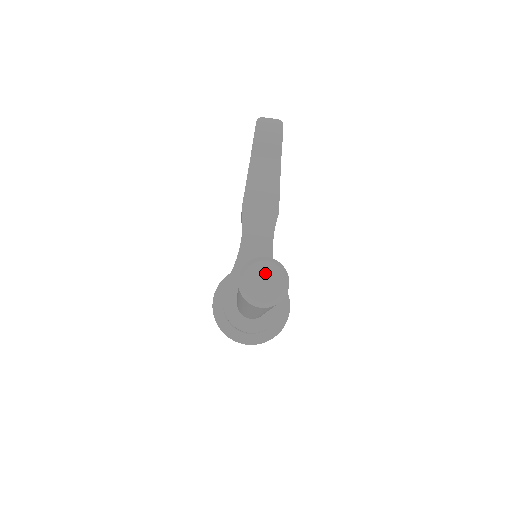
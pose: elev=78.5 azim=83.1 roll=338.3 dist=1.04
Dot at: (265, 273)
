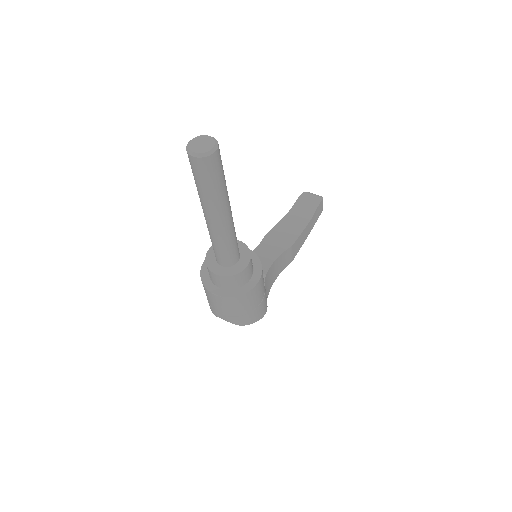
Dot at: (205, 141)
